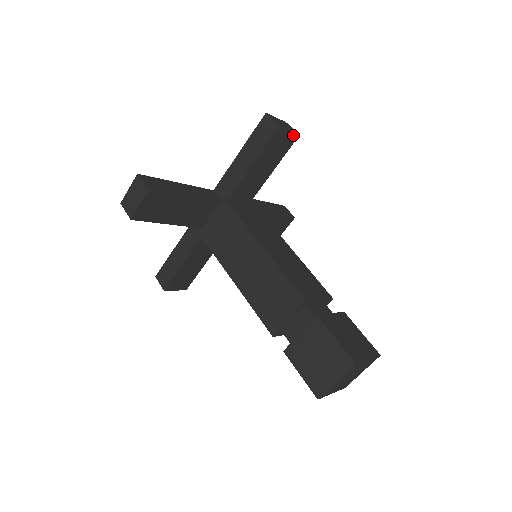
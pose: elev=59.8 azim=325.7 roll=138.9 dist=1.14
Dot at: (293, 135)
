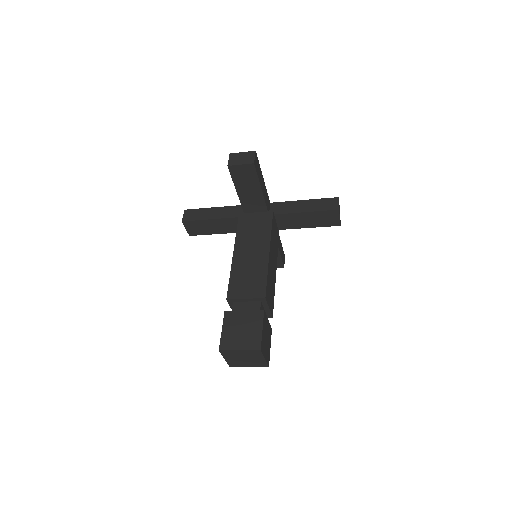
Dot at: (248, 165)
